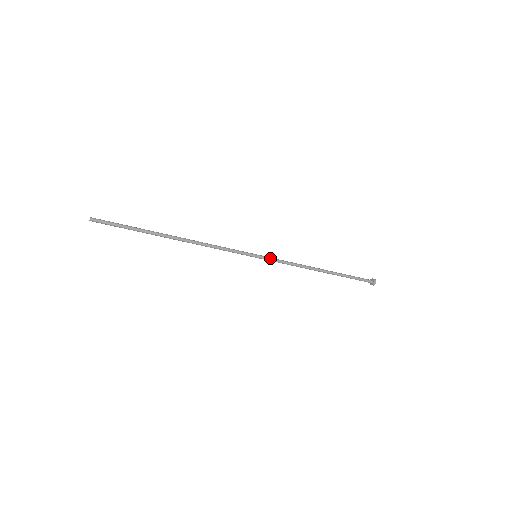
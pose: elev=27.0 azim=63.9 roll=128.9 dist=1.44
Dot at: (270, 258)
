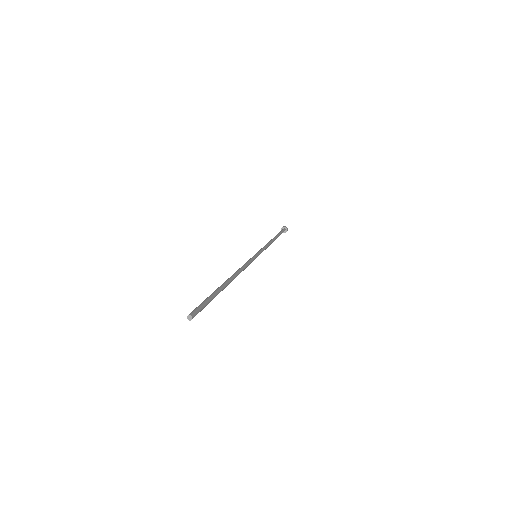
Dot at: (261, 252)
